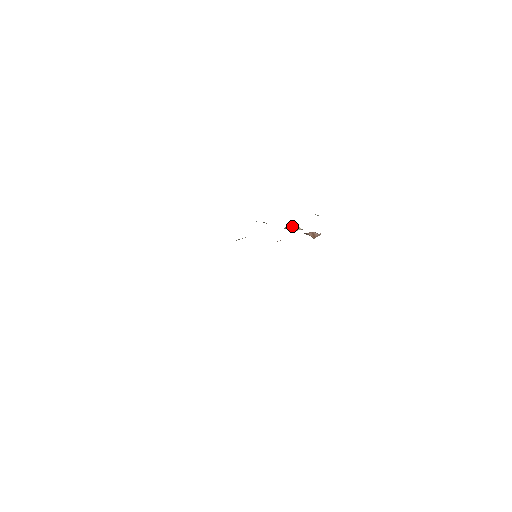
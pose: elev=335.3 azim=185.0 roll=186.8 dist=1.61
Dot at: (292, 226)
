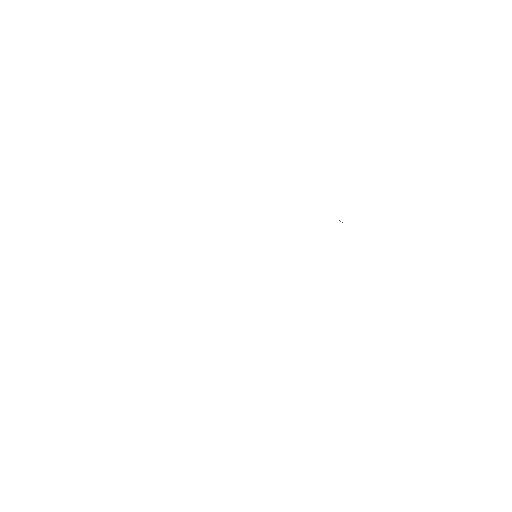
Dot at: occluded
